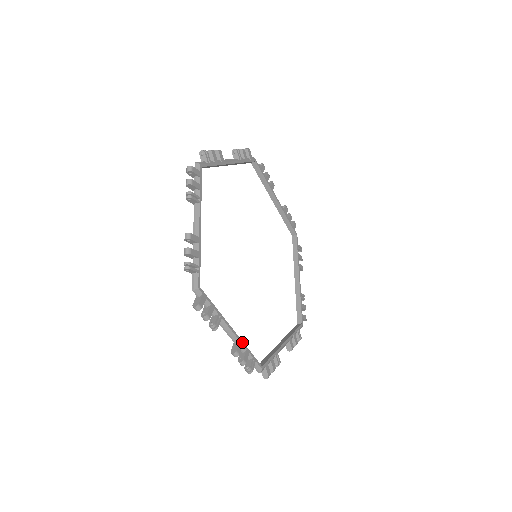
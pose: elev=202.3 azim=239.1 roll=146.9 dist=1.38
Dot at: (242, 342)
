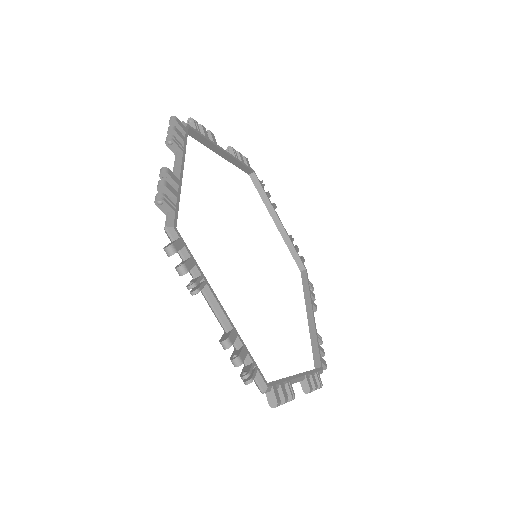
Dot at: (236, 332)
